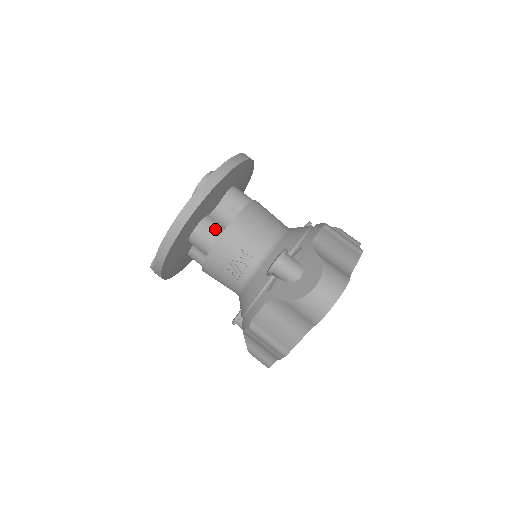
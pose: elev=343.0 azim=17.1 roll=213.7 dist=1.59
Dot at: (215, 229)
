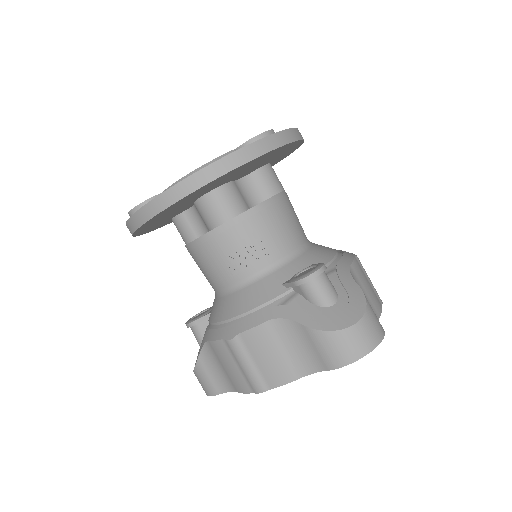
Dot at: (238, 201)
